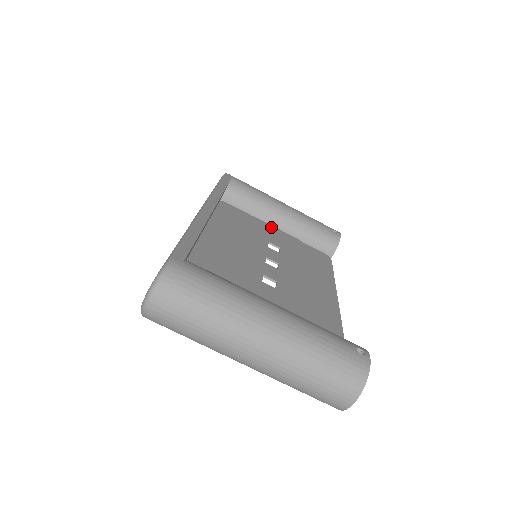
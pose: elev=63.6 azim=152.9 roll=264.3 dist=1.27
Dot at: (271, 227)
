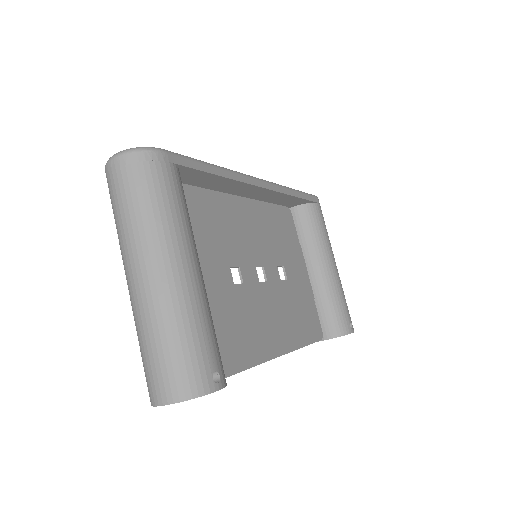
Dot at: (303, 265)
